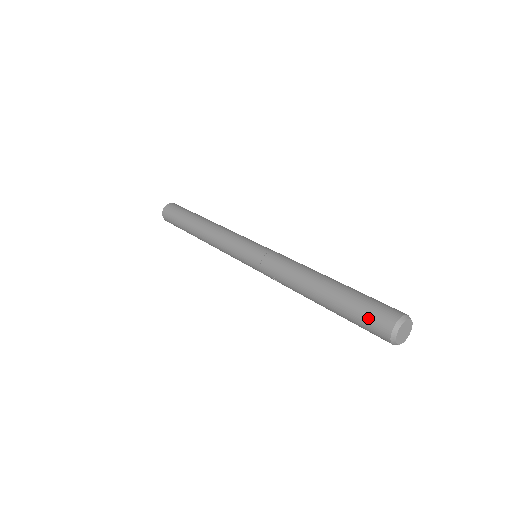
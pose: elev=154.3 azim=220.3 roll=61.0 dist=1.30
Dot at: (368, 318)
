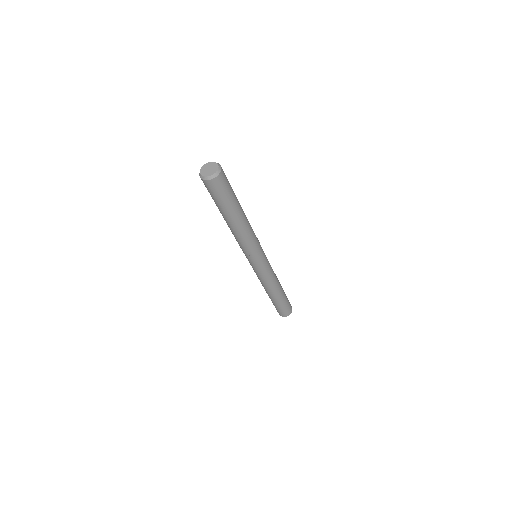
Dot at: occluded
